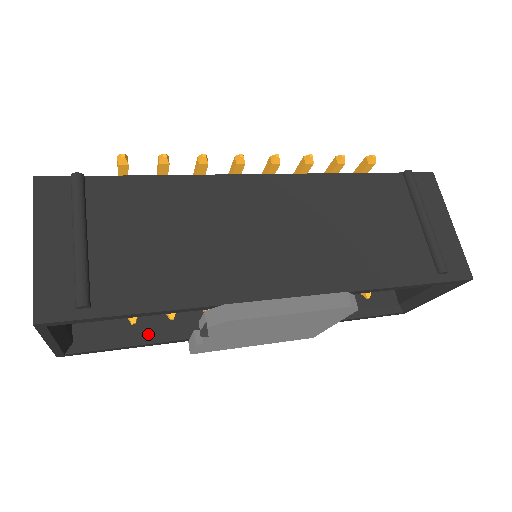
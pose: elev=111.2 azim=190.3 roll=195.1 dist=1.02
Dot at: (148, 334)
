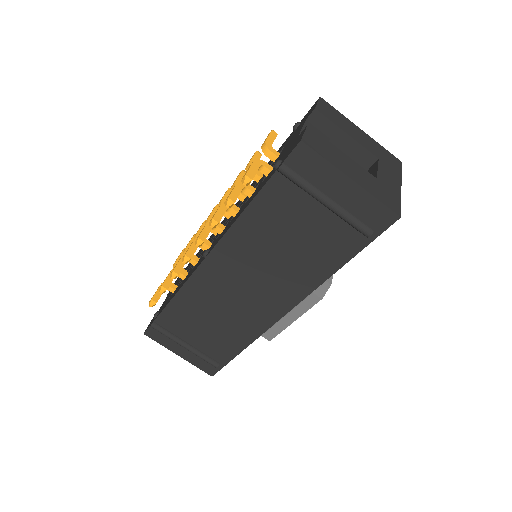
Dot at: occluded
